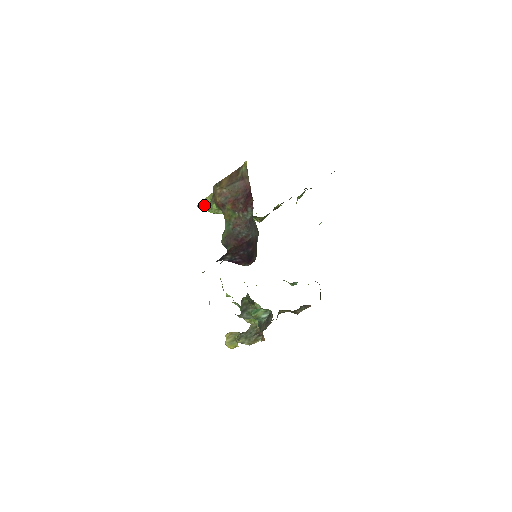
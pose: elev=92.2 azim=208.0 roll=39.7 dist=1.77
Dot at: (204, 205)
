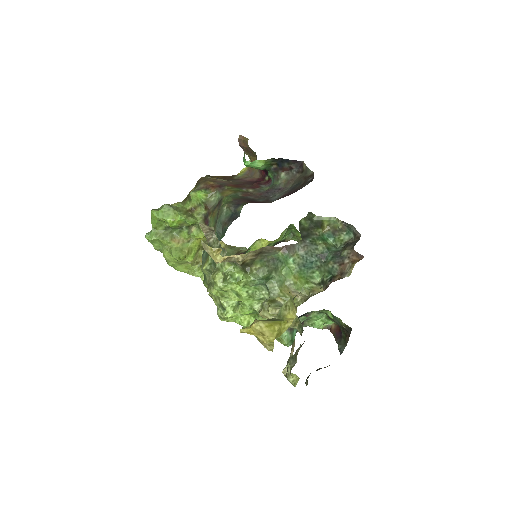
Dot at: (169, 205)
